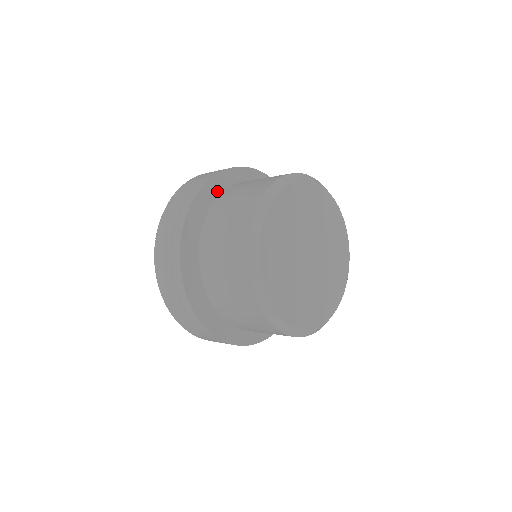
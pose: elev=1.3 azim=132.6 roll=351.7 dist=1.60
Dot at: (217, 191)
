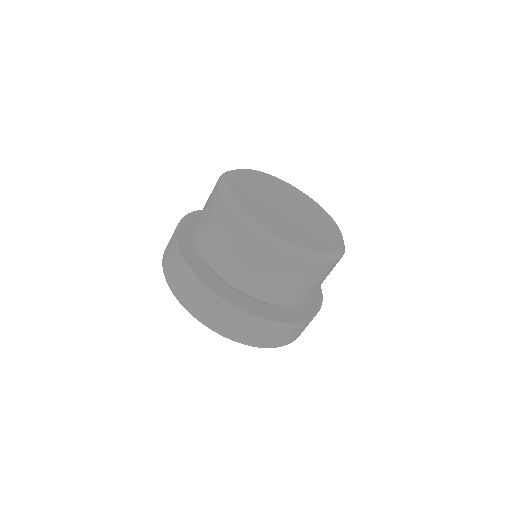
Dot at: occluded
